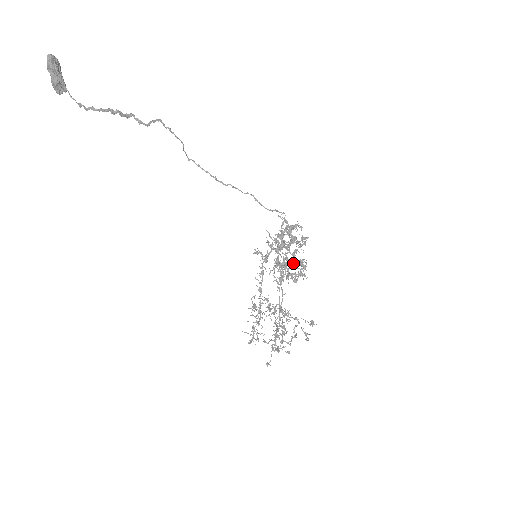
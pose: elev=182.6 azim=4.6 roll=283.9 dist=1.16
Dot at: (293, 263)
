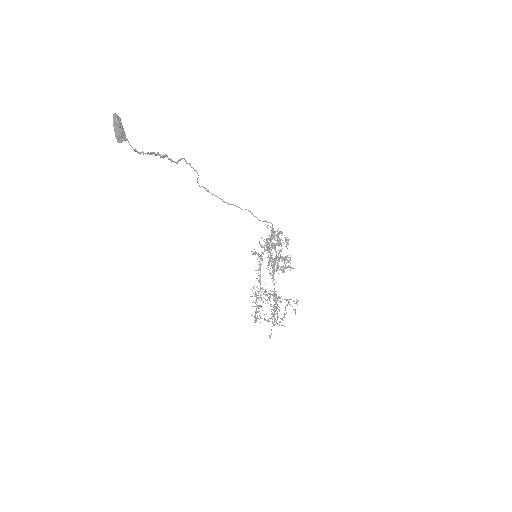
Dot at: (282, 259)
